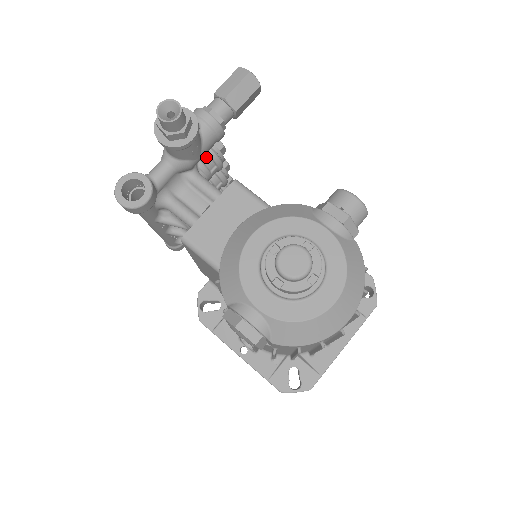
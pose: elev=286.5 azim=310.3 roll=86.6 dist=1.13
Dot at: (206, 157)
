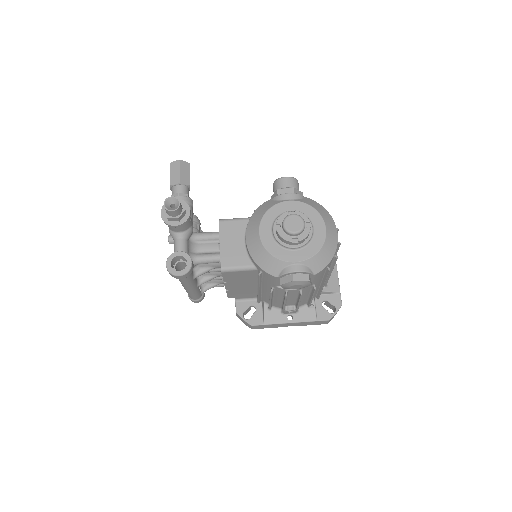
Dot at: occluded
